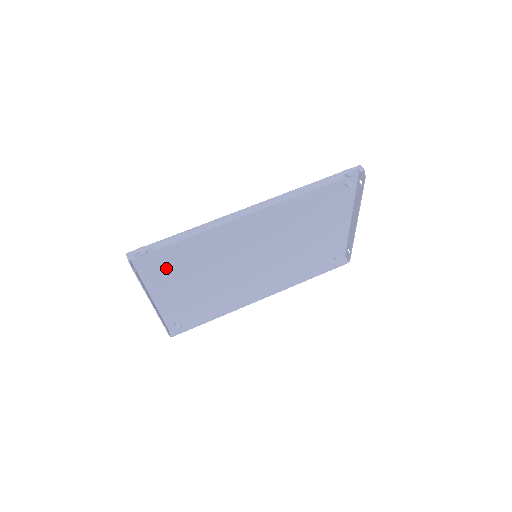
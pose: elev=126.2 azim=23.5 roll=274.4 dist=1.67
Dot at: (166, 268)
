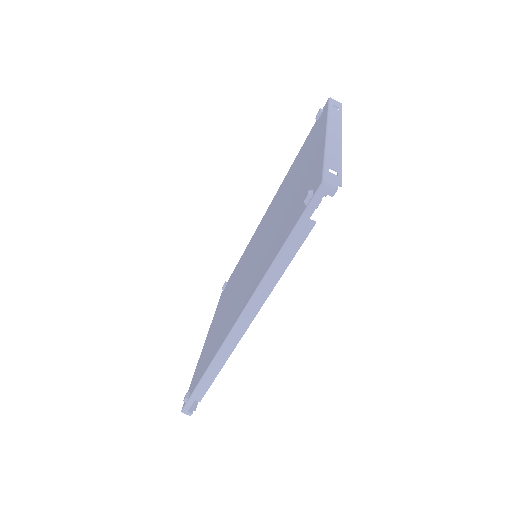
Dot at: occluded
